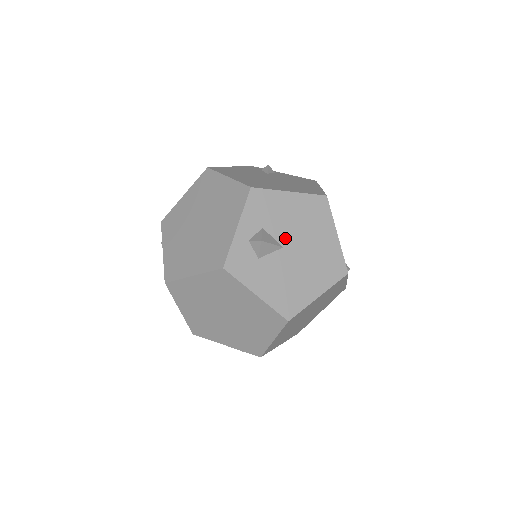
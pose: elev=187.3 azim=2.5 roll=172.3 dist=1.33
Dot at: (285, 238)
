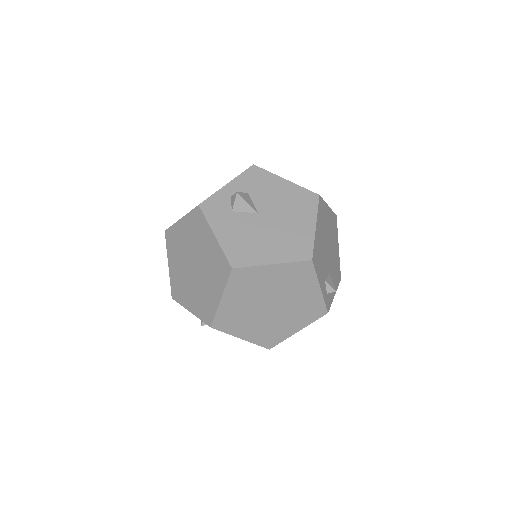
Dot at: (264, 208)
